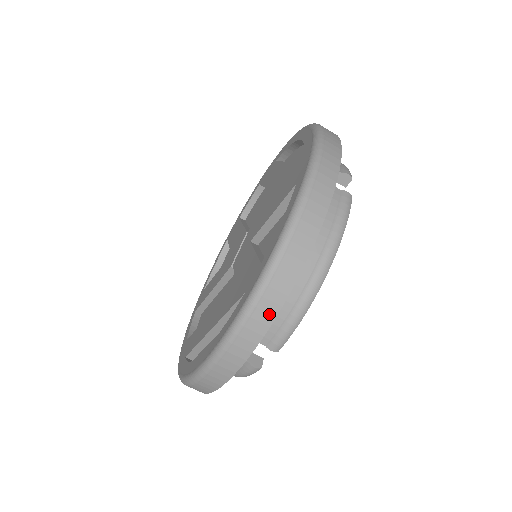
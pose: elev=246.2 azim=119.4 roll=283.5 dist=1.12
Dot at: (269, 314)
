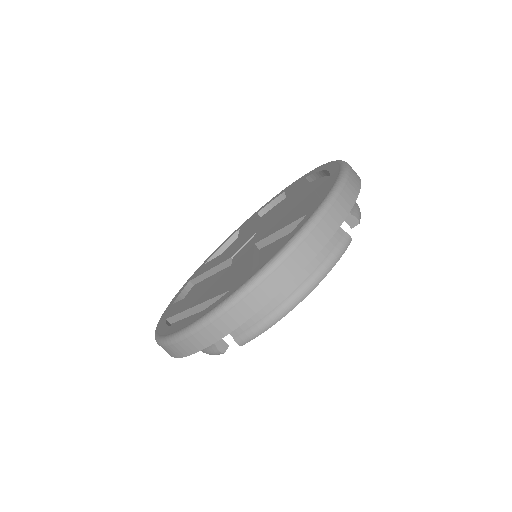
Dot at: (243, 315)
